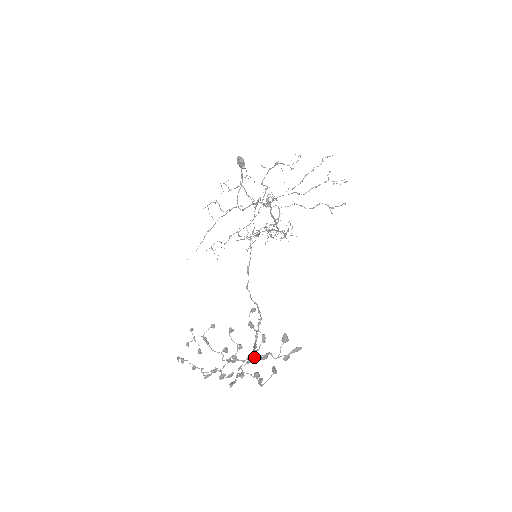
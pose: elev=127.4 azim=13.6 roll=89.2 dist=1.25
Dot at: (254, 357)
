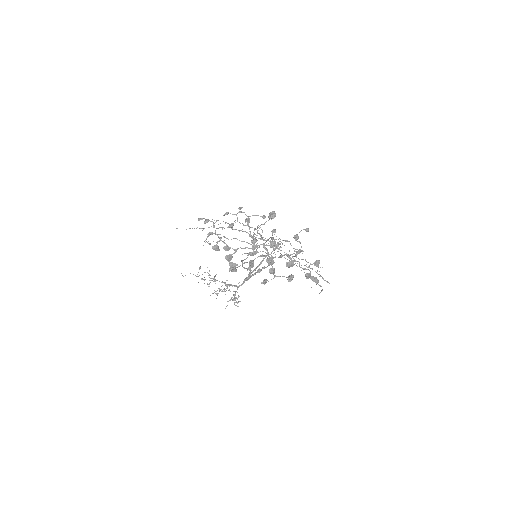
Dot at: occluded
